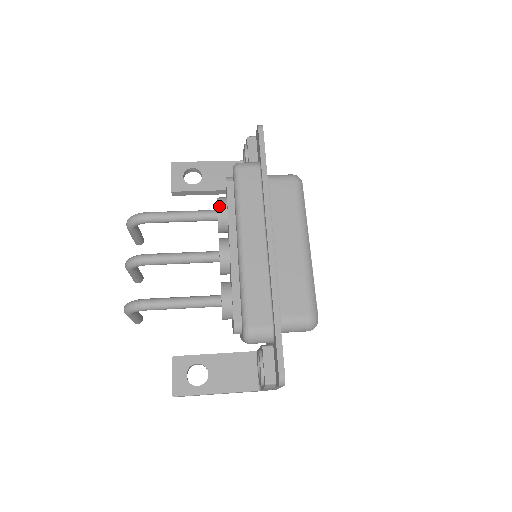
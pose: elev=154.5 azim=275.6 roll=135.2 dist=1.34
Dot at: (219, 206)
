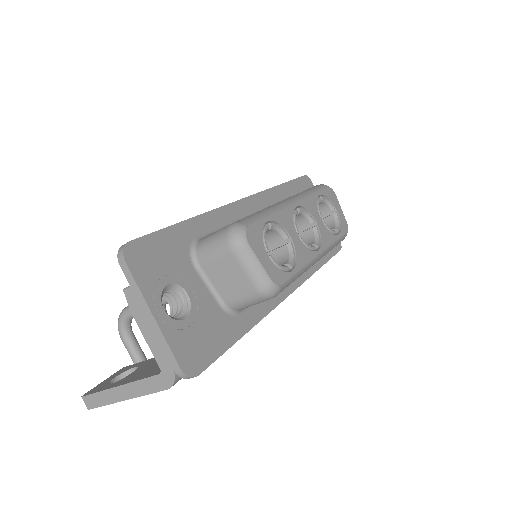
Dot at: occluded
